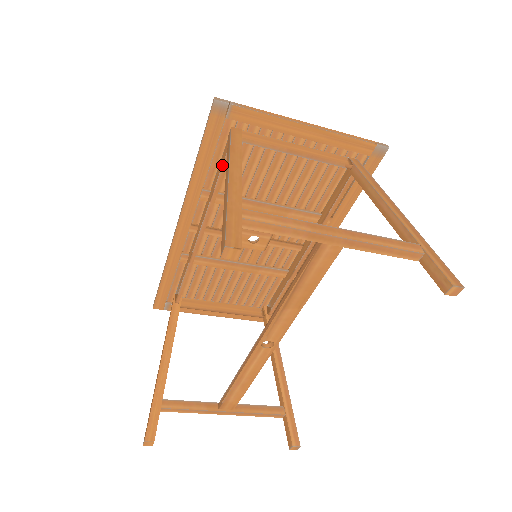
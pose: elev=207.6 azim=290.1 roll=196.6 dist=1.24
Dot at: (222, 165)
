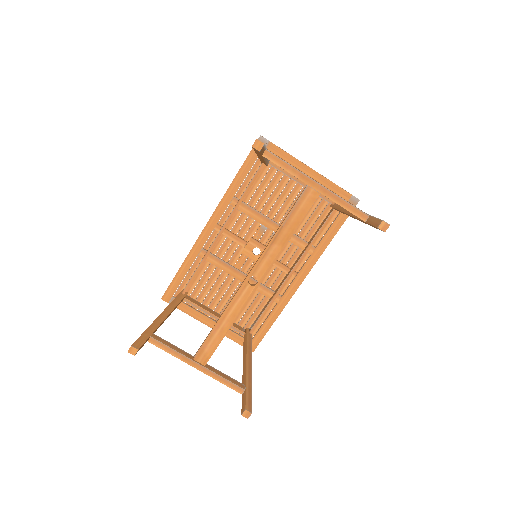
Dot at: (253, 177)
